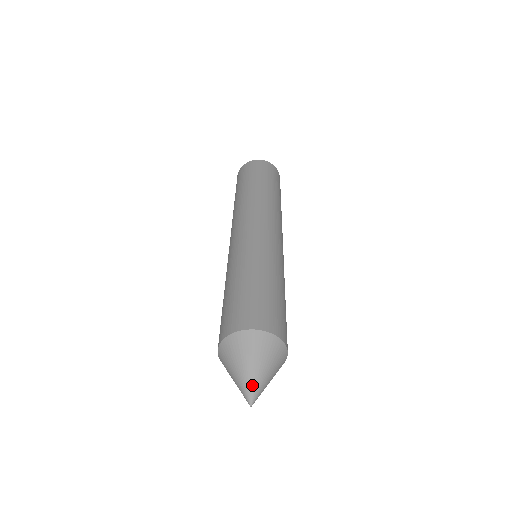
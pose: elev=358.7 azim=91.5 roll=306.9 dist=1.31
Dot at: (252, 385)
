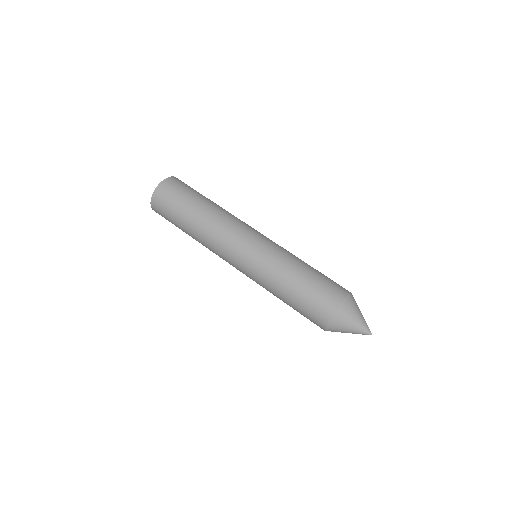
Dot at: (366, 325)
